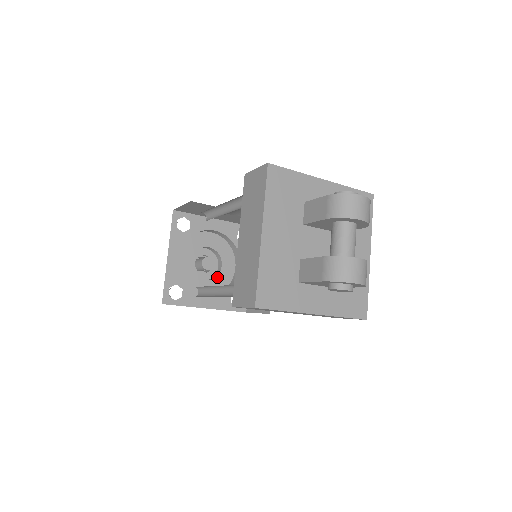
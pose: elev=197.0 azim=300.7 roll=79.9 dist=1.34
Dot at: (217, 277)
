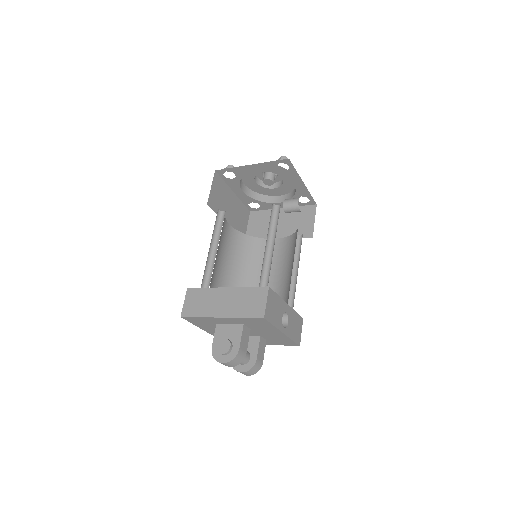
Dot at: (283, 185)
